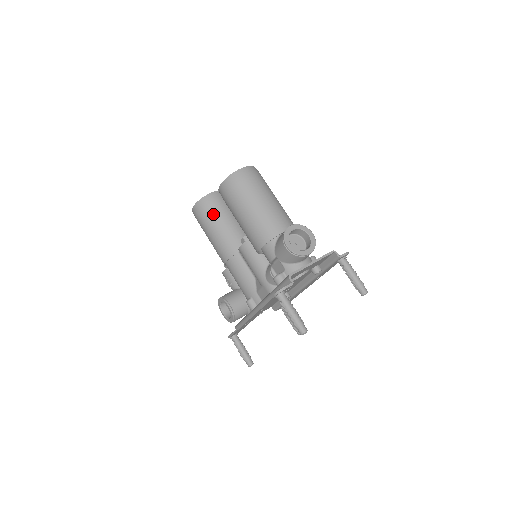
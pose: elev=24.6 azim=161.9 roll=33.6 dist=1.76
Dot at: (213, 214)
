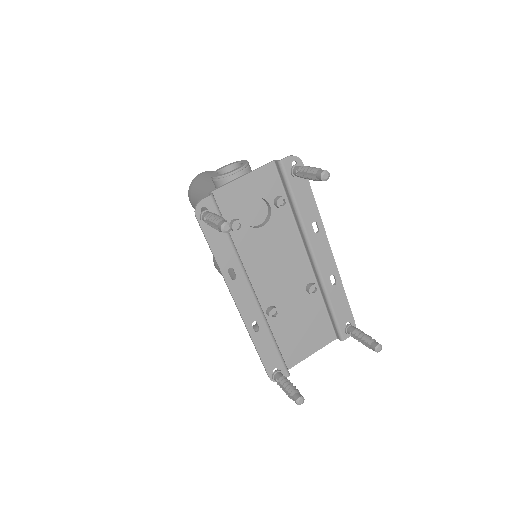
Dot at: occluded
